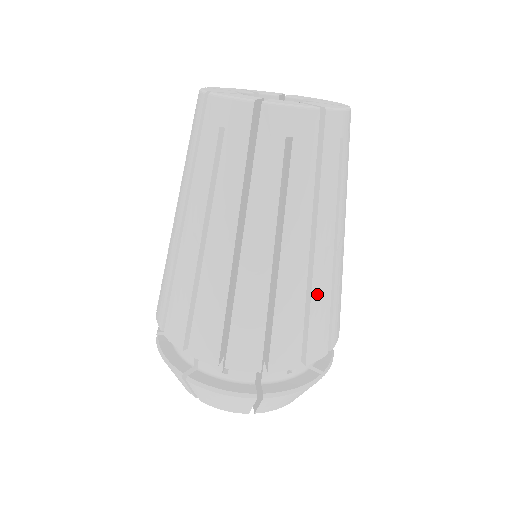
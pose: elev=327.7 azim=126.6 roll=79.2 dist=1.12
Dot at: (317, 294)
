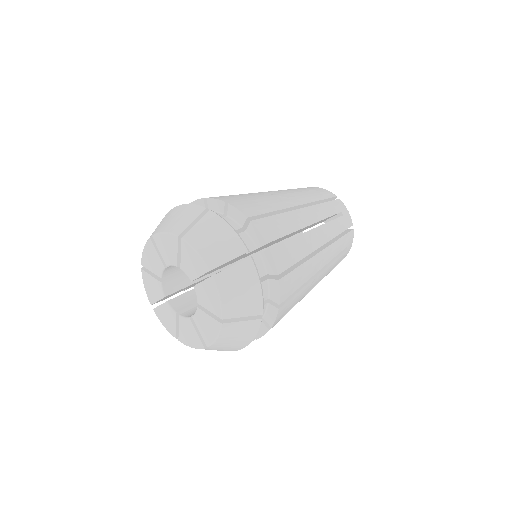
Dot at: (287, 217)
